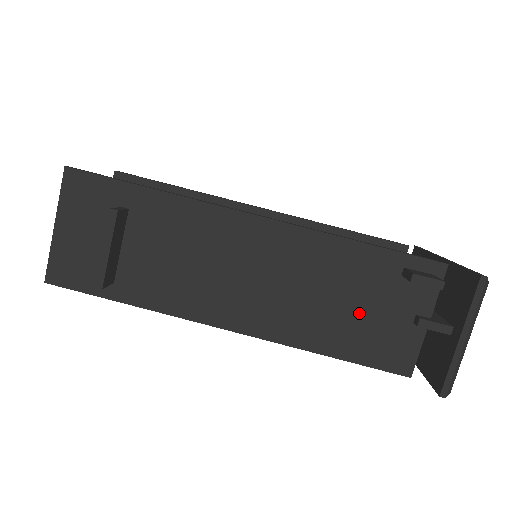
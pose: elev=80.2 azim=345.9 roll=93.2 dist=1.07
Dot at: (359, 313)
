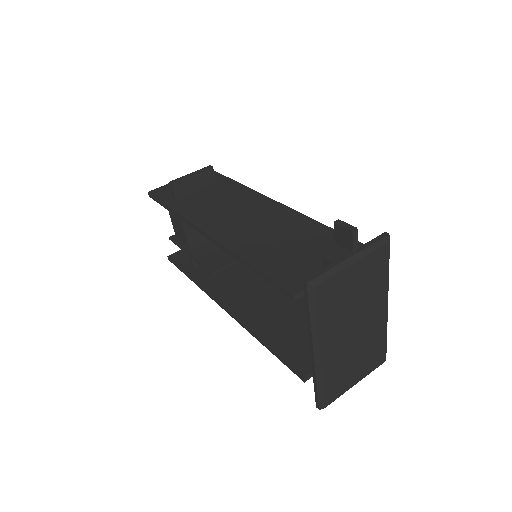
Dot at: (290, 250)
